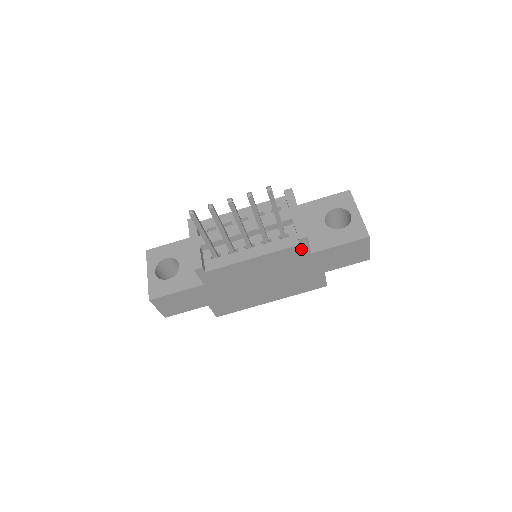
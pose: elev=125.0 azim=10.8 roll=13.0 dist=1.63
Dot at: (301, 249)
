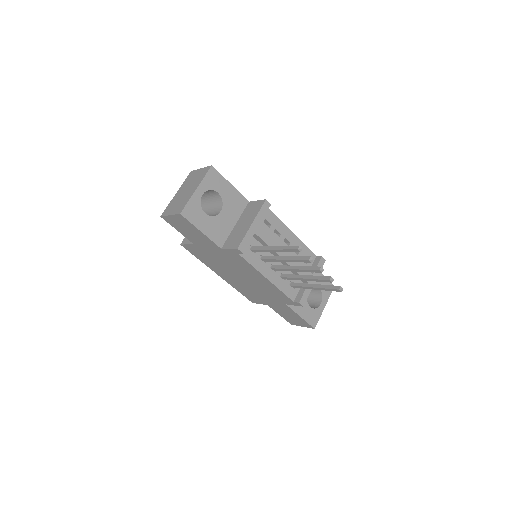
Dot at: (289, 301)
